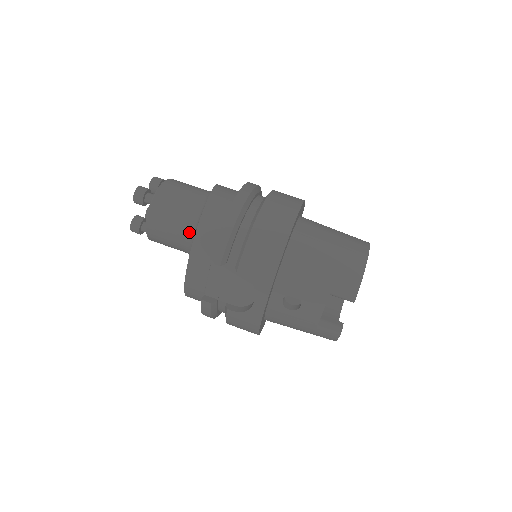
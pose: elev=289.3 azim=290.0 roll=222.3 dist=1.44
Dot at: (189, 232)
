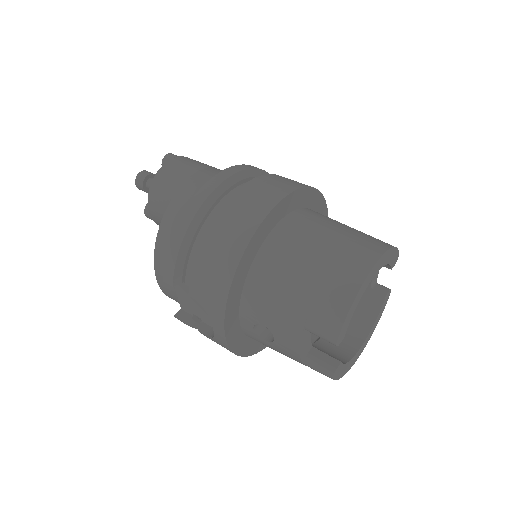
Dot at: occluded
